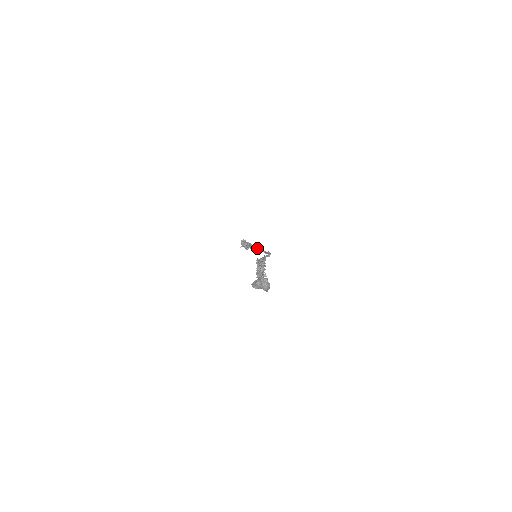
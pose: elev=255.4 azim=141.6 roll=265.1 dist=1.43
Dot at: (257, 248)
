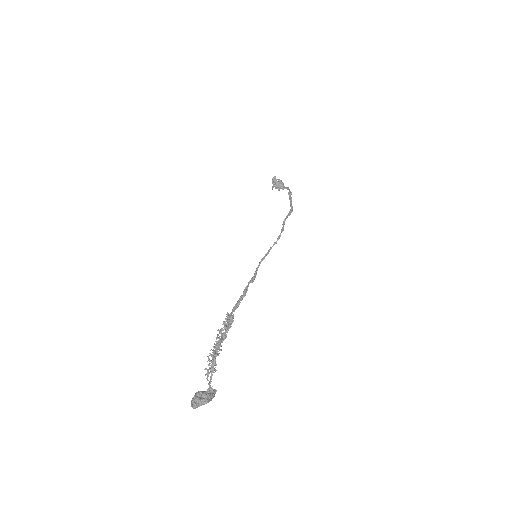
Dot at: occluded
